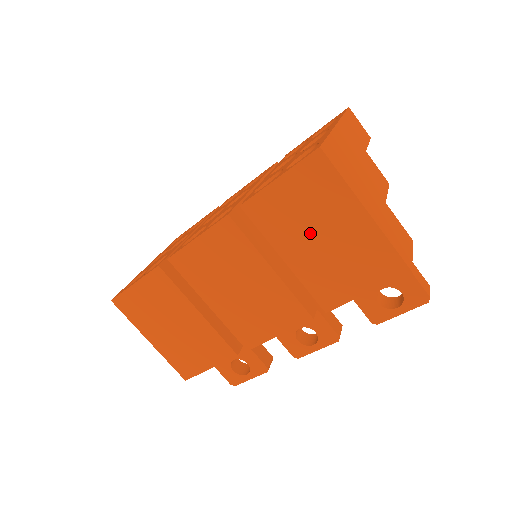
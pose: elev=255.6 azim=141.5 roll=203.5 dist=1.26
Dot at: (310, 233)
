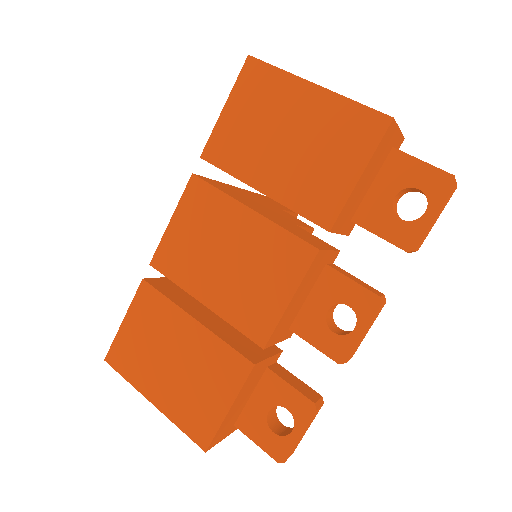
Dot at: (273, 143)
